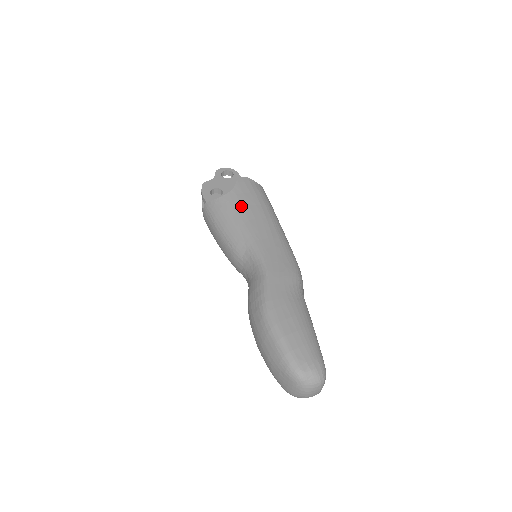
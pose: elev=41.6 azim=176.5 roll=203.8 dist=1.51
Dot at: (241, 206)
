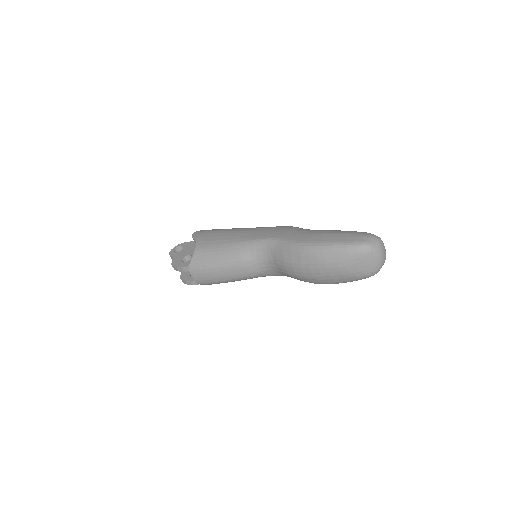
Dot at: (214, 241)
